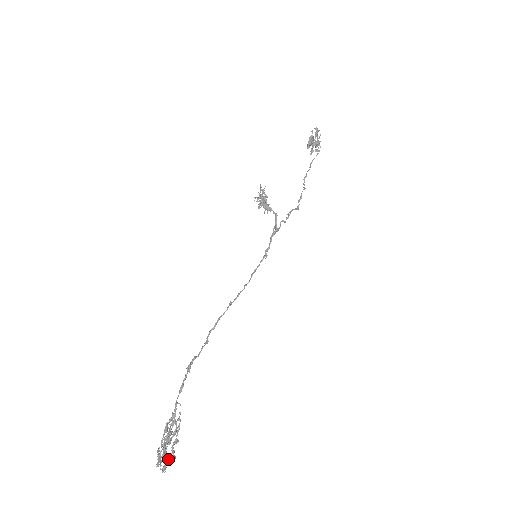
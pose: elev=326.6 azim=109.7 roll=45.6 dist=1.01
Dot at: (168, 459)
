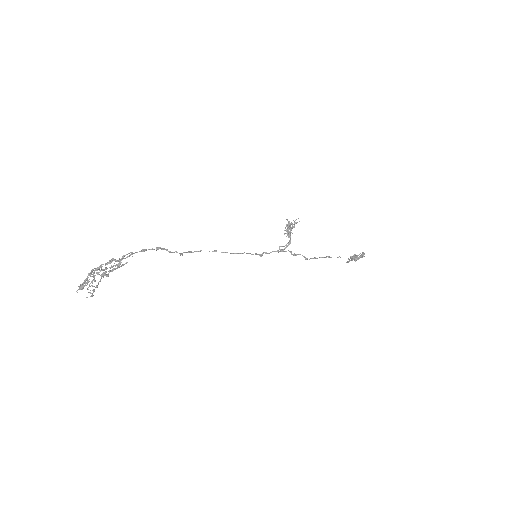
Dot at: occluded
